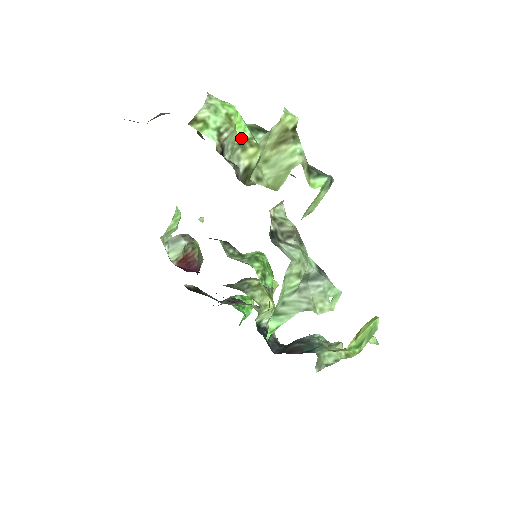
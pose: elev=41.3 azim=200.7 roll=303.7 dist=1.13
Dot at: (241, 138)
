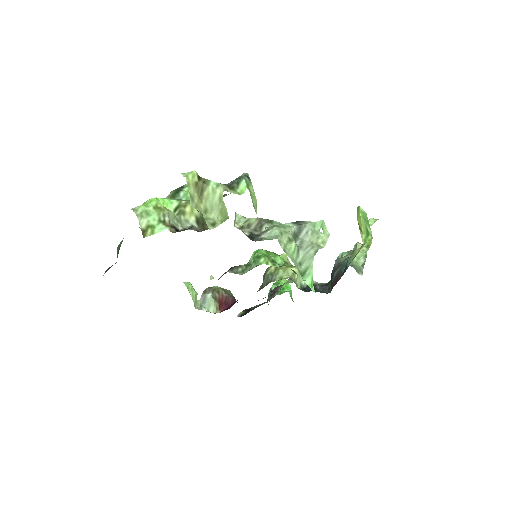
Dot at: (175, 209)
